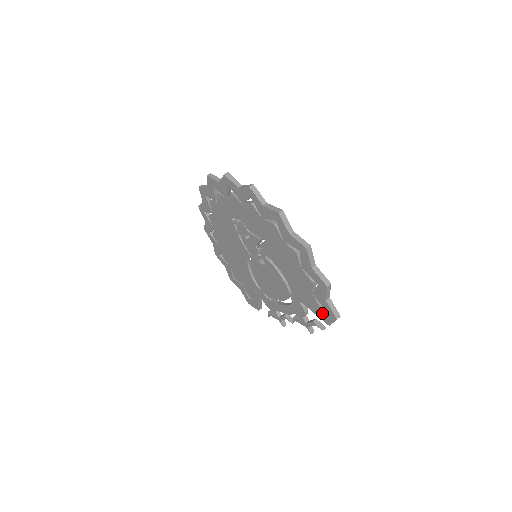
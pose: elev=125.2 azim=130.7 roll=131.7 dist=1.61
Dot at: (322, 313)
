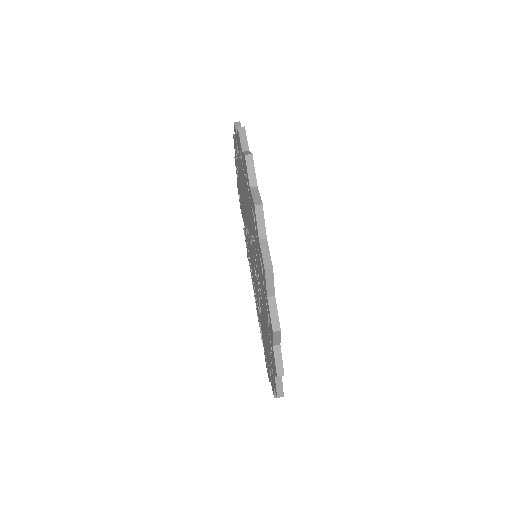
Dot at: occluded
